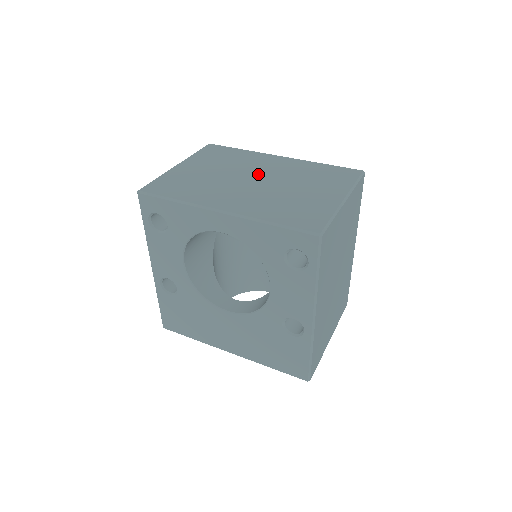
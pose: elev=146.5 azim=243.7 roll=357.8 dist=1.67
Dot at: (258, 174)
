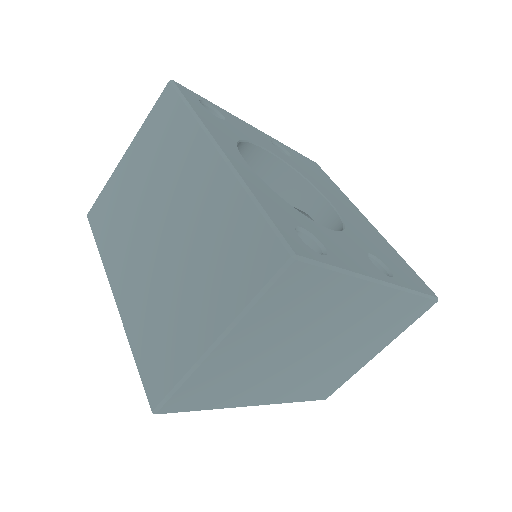
Dot at: (170, 212)
